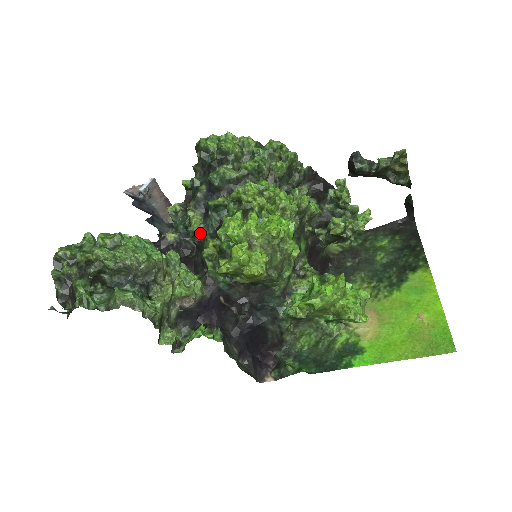
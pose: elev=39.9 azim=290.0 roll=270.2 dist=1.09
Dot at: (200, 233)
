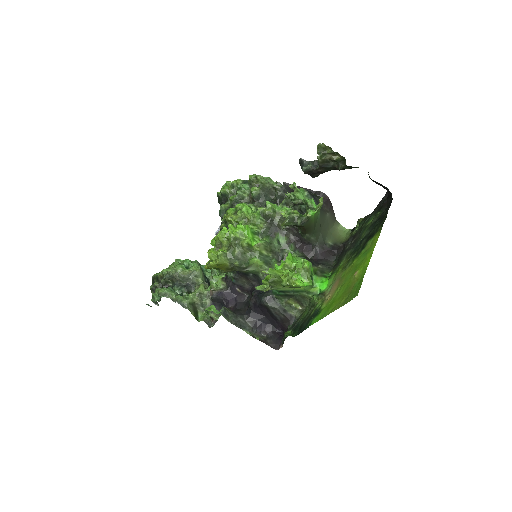
Dot at: occluded
